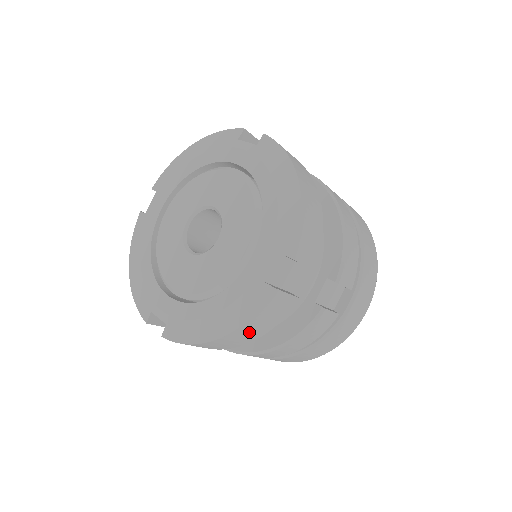
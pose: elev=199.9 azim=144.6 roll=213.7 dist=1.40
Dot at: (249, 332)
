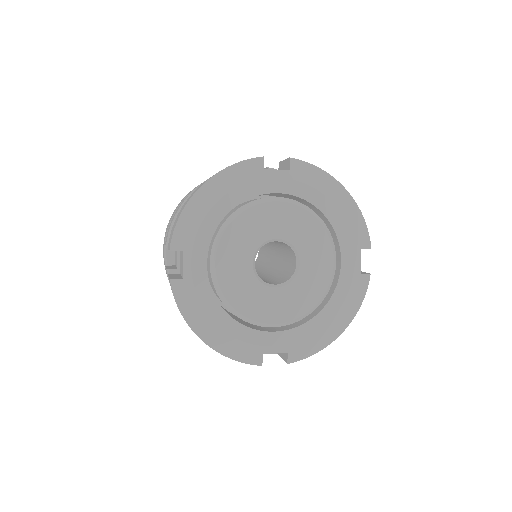
Dot at: occluded
